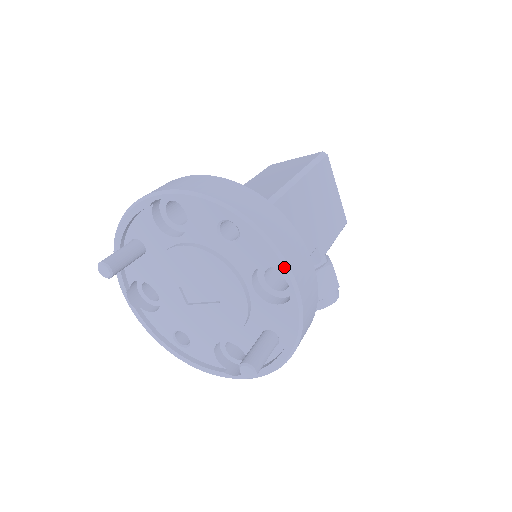
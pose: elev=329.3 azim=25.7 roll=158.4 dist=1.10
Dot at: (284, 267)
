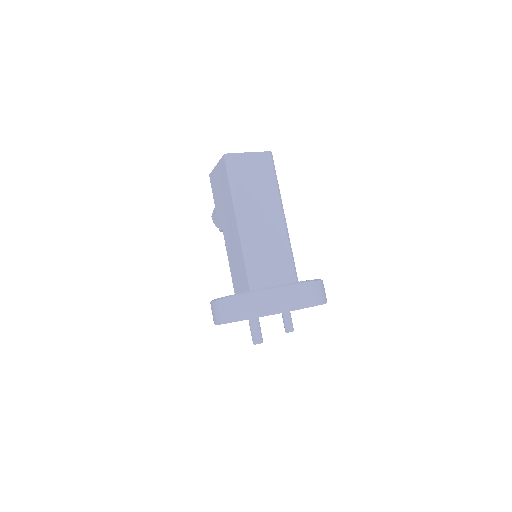
Dot at: occluded
